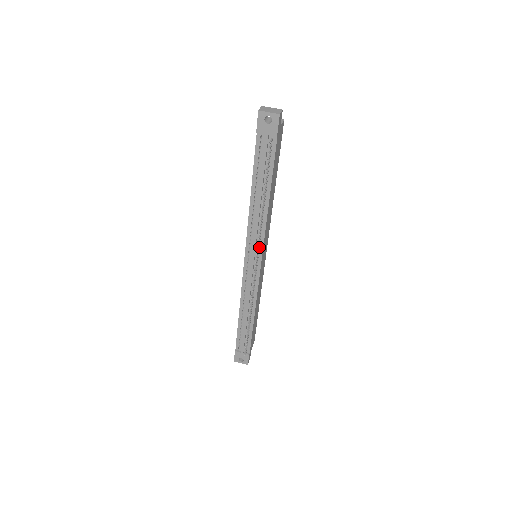
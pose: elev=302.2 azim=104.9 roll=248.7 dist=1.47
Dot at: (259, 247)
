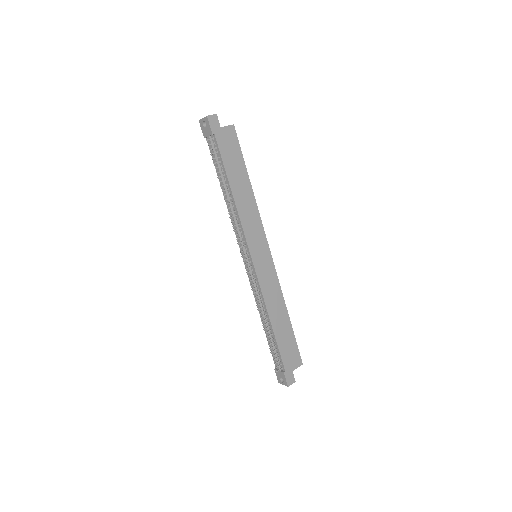
Dot at: (243, 241)
